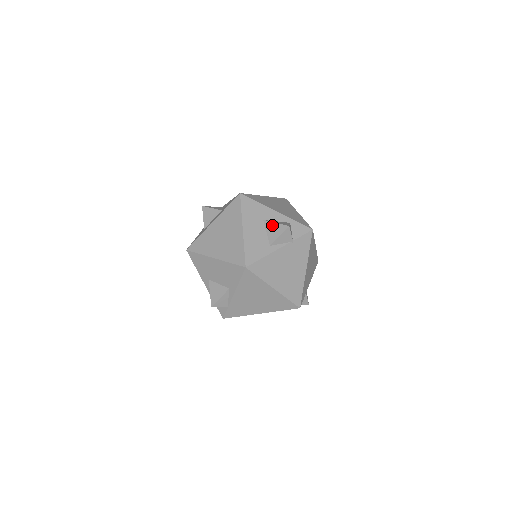
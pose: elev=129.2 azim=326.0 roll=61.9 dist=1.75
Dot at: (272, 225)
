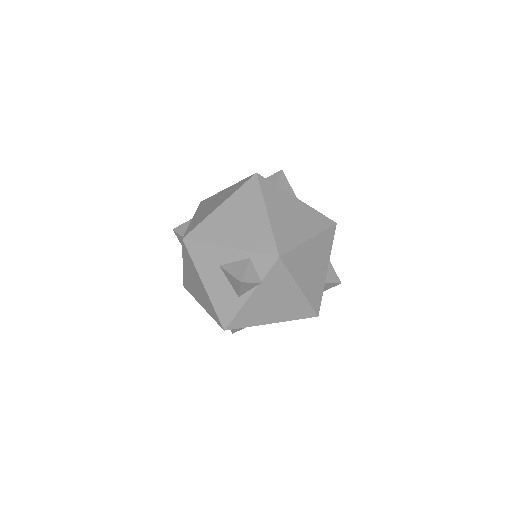
Dot at: (228, 275)
